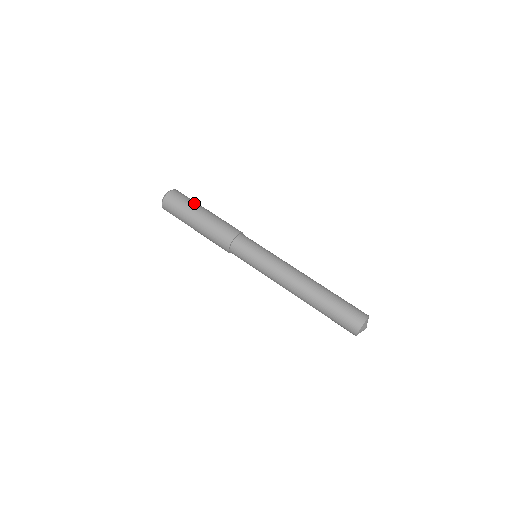
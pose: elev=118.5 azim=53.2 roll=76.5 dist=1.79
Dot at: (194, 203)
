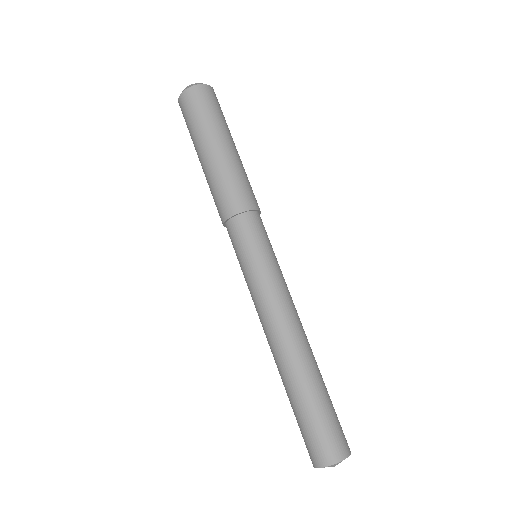
Dot at: (210, 124)
